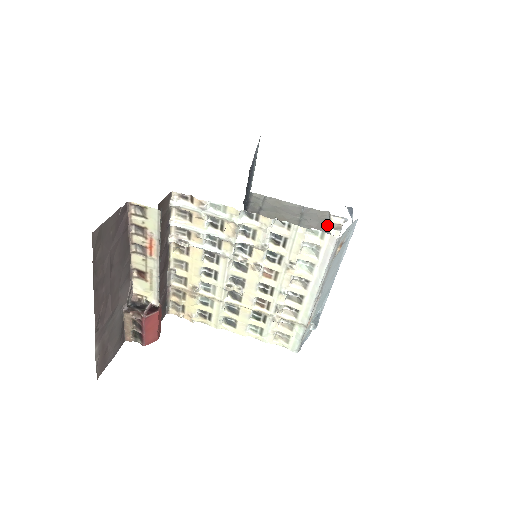
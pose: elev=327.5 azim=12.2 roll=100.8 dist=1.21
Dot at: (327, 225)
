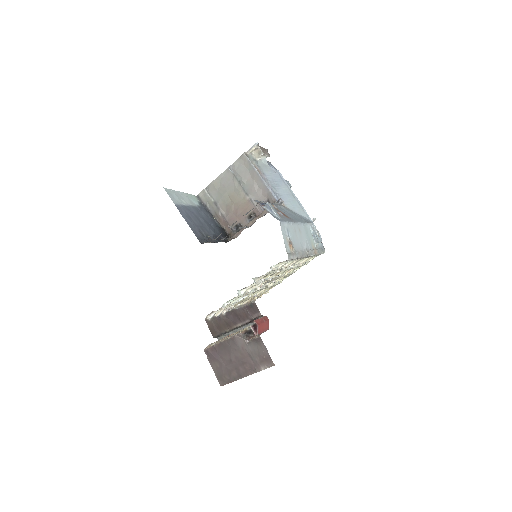
Dot at: (254, 167)
